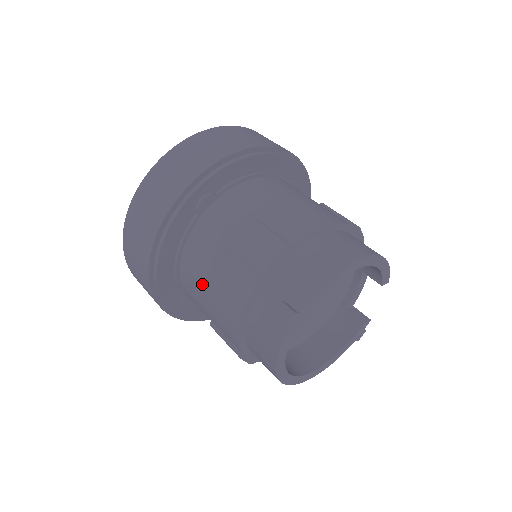
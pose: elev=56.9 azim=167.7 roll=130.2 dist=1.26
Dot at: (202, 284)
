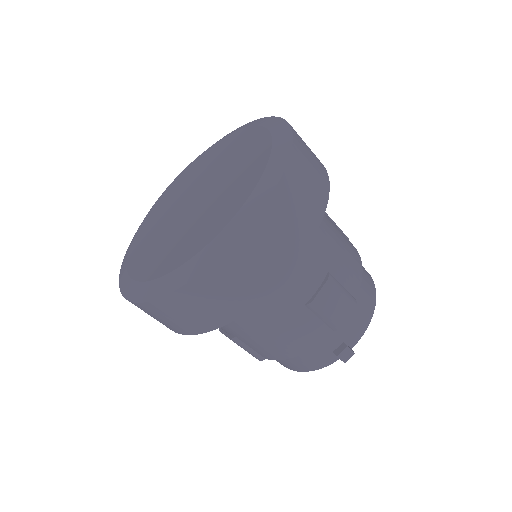
Dot at: (261, 327)
